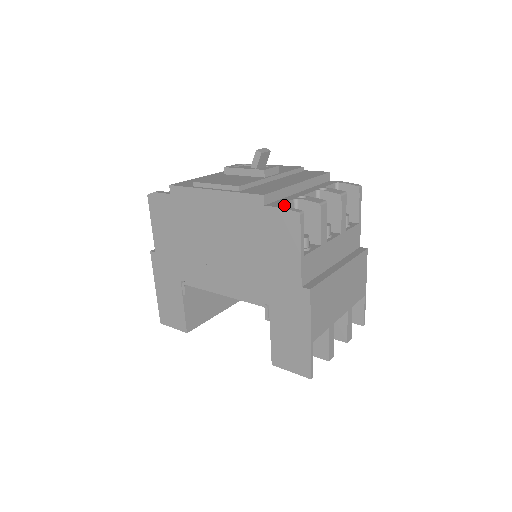
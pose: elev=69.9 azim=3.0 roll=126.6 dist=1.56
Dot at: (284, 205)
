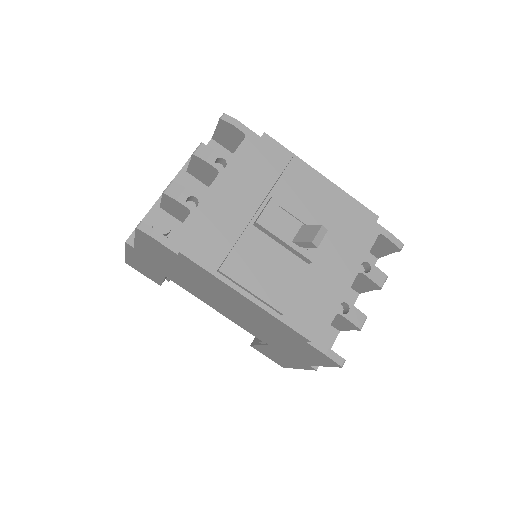
Dot at: (325, 332)
